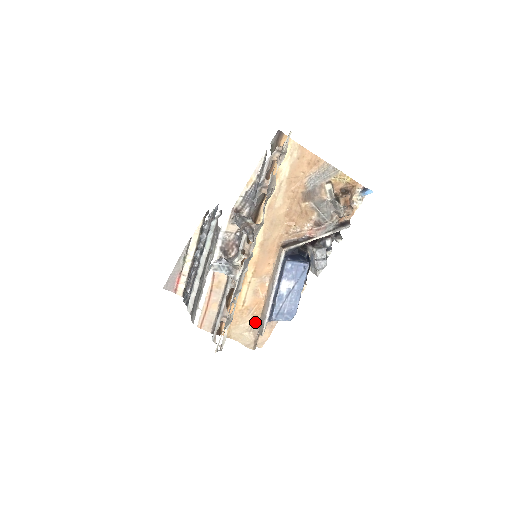
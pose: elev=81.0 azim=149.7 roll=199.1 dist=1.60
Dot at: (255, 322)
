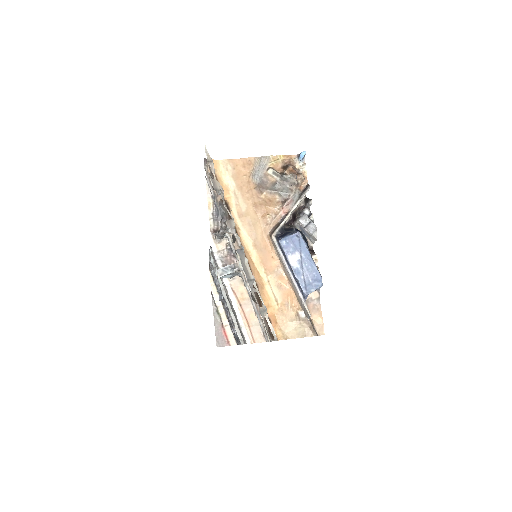
Dot at: (299, 312)
